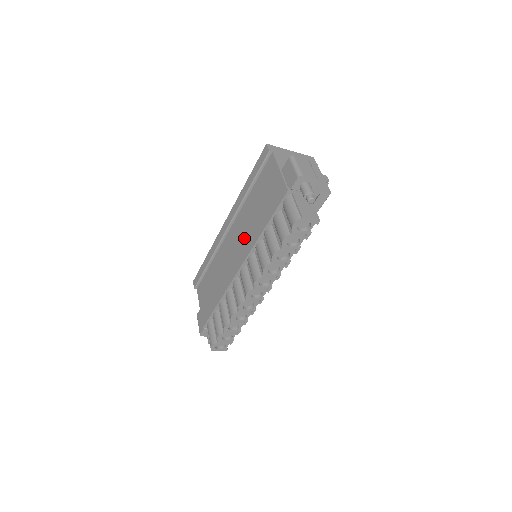
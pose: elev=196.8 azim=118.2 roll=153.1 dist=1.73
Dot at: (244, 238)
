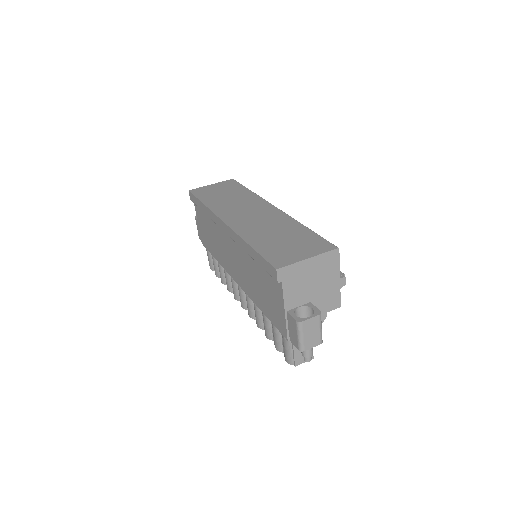
Dot at: (243, 275)
